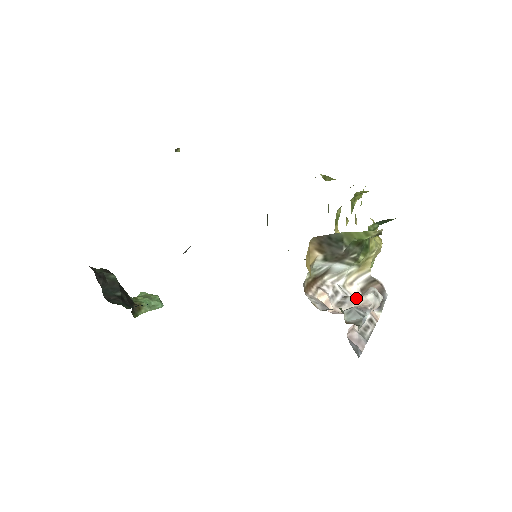
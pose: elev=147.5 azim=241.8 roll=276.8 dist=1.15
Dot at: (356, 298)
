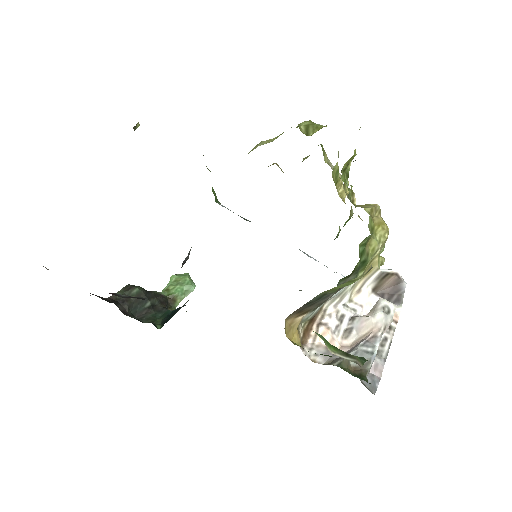
Dot at: (364, 321)
